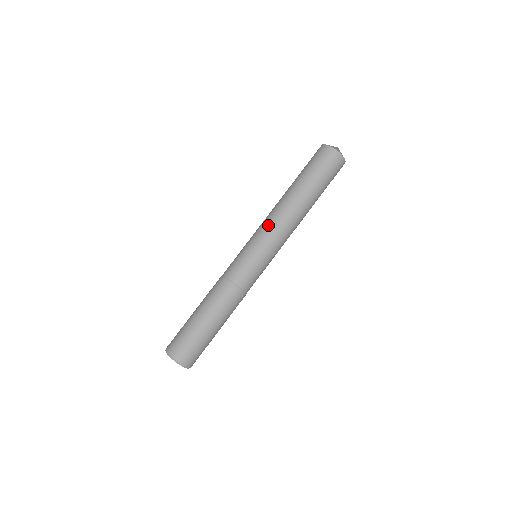
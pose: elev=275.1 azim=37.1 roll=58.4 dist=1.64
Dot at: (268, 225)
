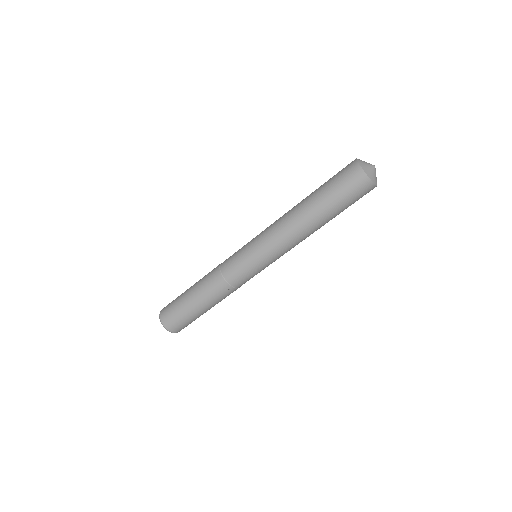
Dot at: (269, 230)
